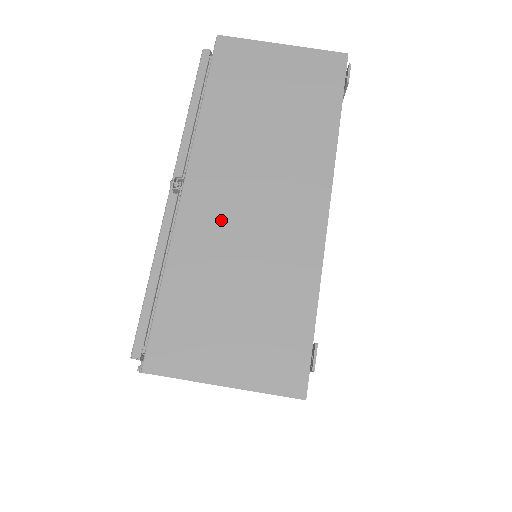
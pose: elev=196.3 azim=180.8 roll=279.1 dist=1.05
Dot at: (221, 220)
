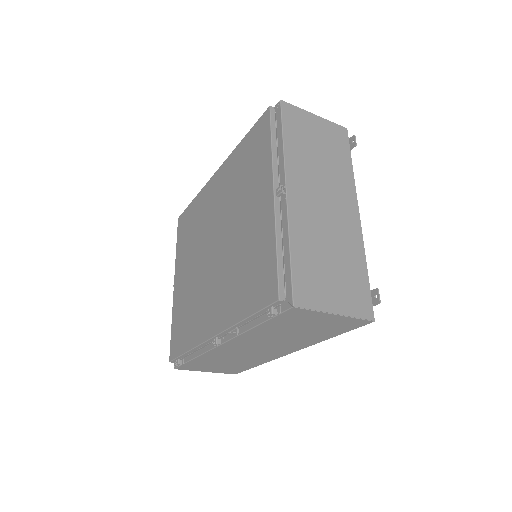
Dot at: (311, 216)
